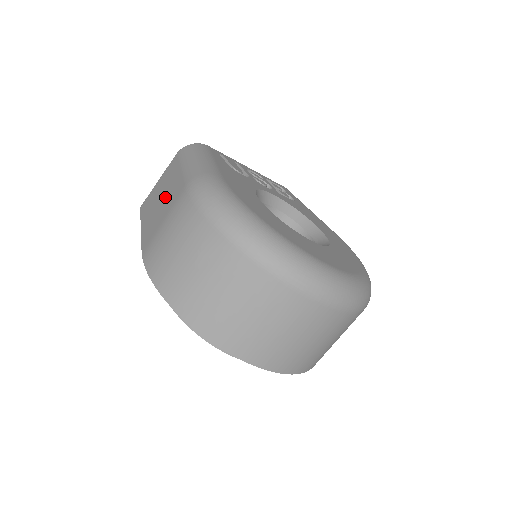
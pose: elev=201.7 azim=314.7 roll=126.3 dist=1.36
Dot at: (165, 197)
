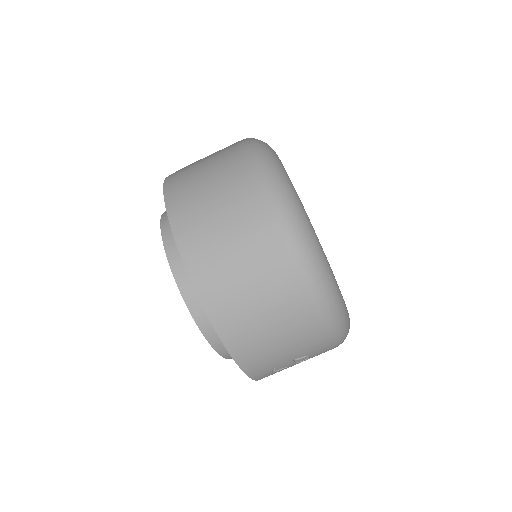
Dot at: occluded
